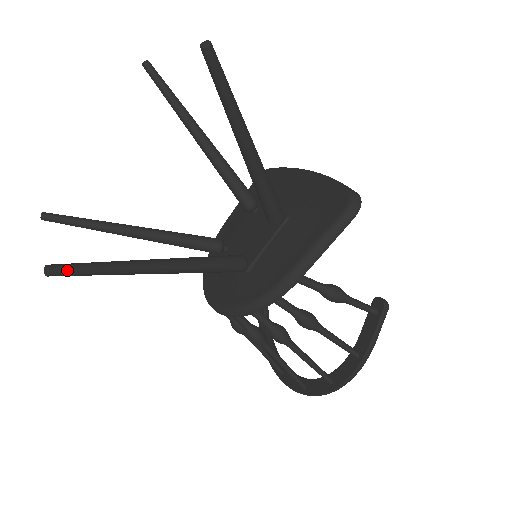
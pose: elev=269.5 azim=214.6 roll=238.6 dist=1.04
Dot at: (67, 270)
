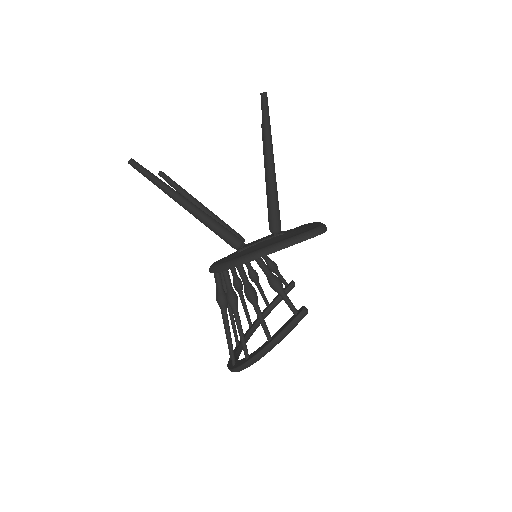
Dot at: (138, 166)
